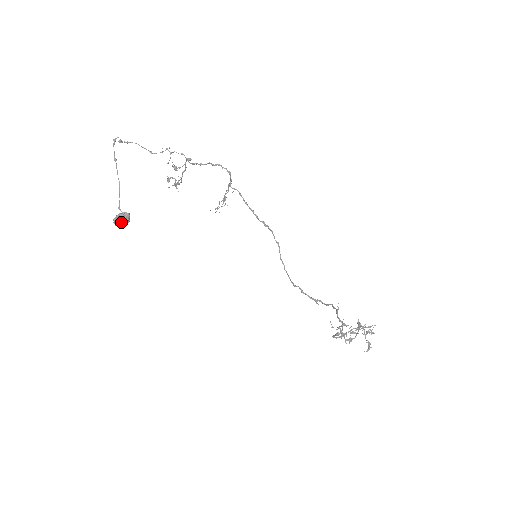
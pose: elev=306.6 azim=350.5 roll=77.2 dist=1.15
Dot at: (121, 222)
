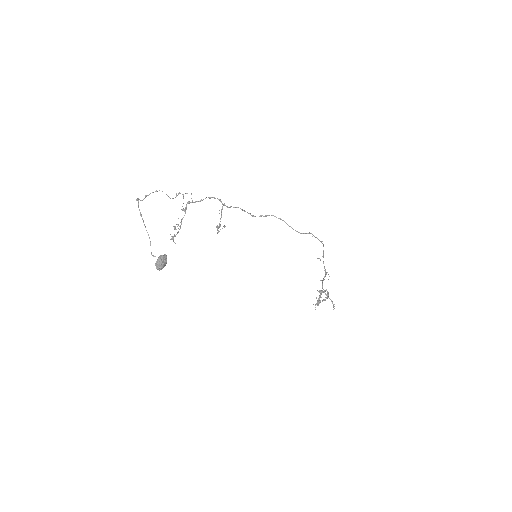
Dot at: (163, 263)
